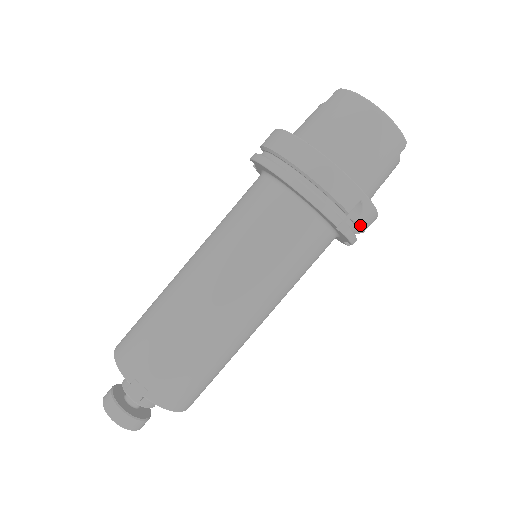
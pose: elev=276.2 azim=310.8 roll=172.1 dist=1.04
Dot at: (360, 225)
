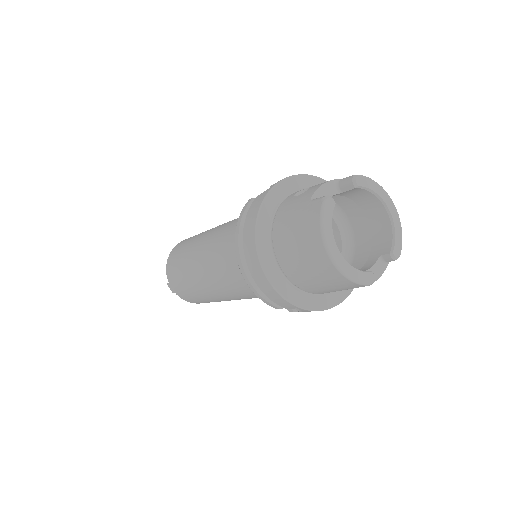
Dot at: occluded
